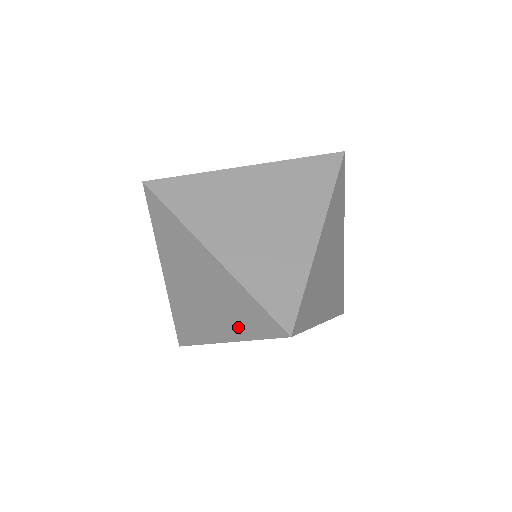
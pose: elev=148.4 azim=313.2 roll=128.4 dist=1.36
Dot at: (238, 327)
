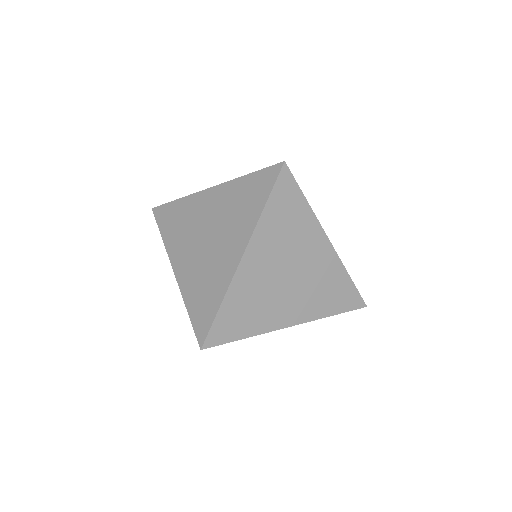
Dot at: (247, 219)
